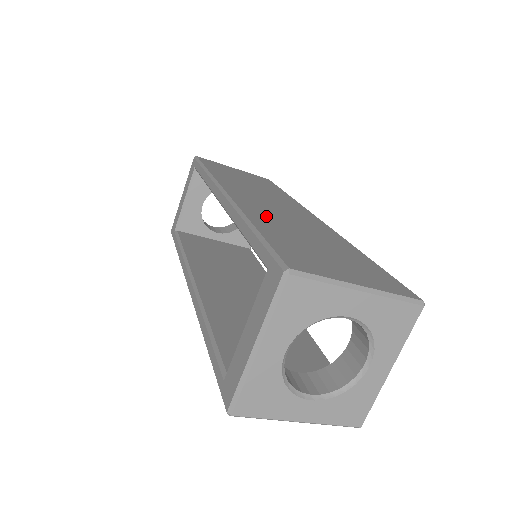
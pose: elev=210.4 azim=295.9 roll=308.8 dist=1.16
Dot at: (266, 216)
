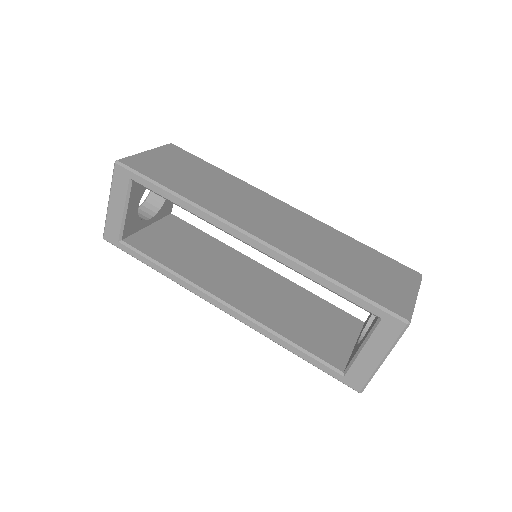
Dot at: (307, 251)
